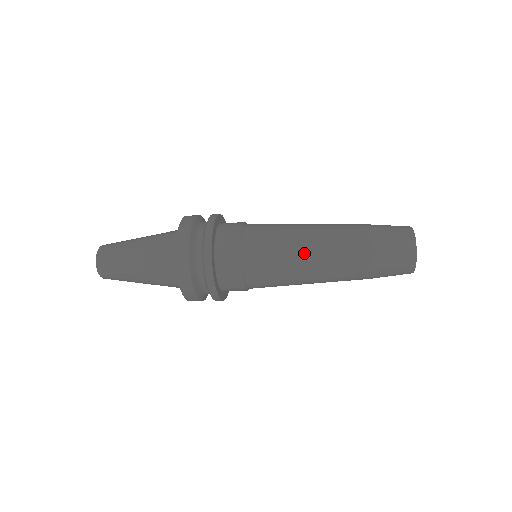
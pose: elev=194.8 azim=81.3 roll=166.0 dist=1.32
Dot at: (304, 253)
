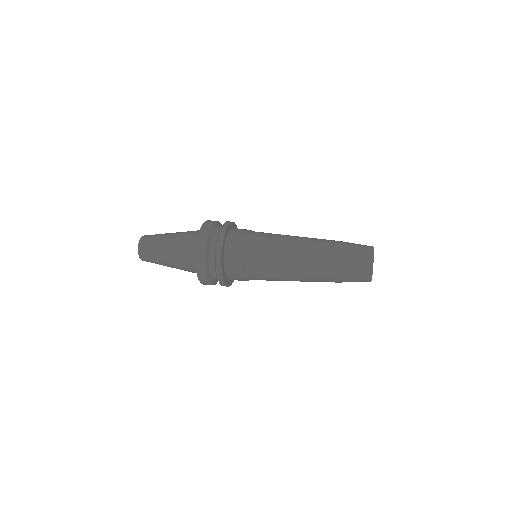
Dot at: (291, 248)
